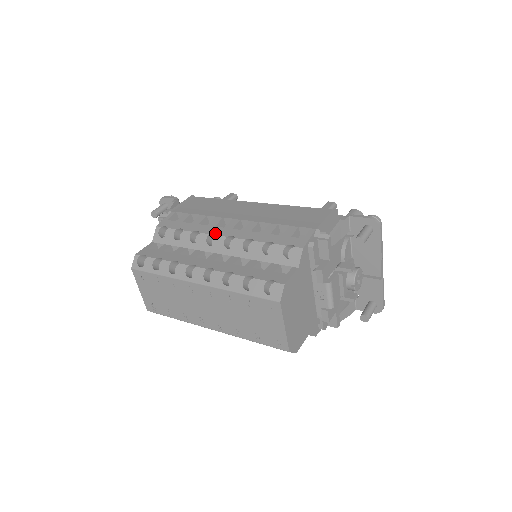
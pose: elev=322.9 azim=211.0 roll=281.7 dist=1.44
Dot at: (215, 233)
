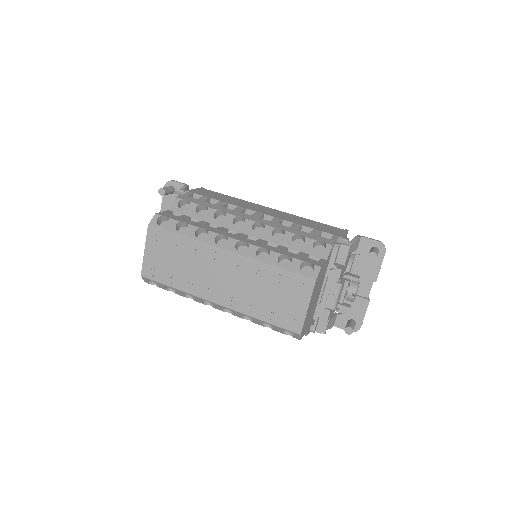
Dot at: (243, 216)
